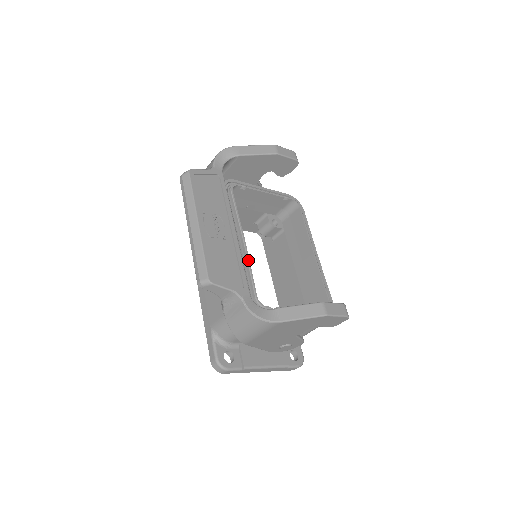
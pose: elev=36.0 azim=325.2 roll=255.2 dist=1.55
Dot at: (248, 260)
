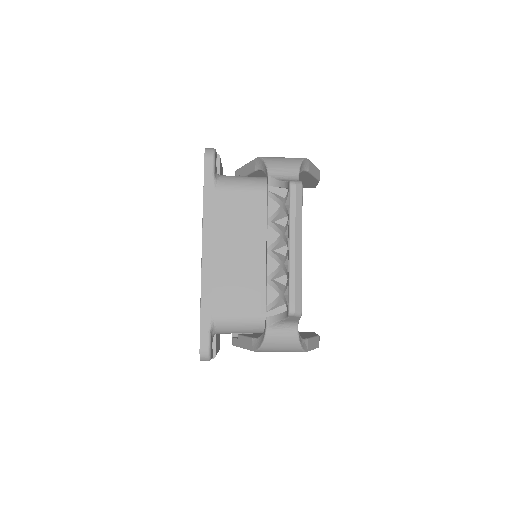
Dot at: occluded
